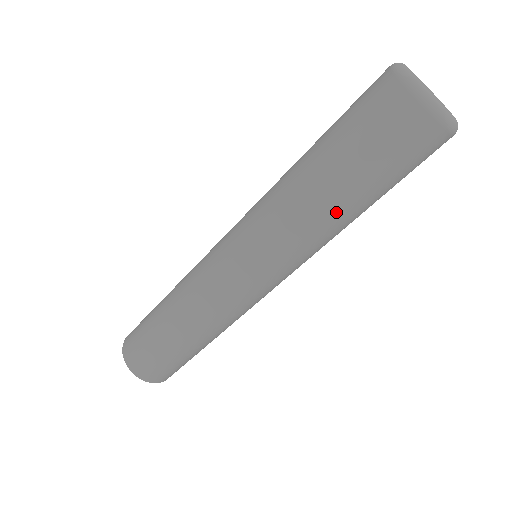
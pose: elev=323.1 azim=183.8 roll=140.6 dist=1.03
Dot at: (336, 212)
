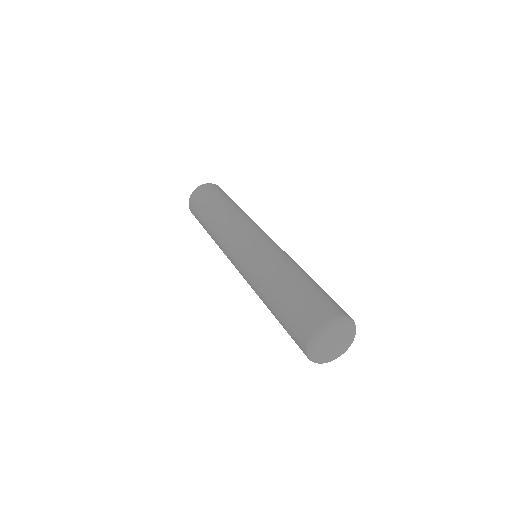
Dot at: (267, 304)
